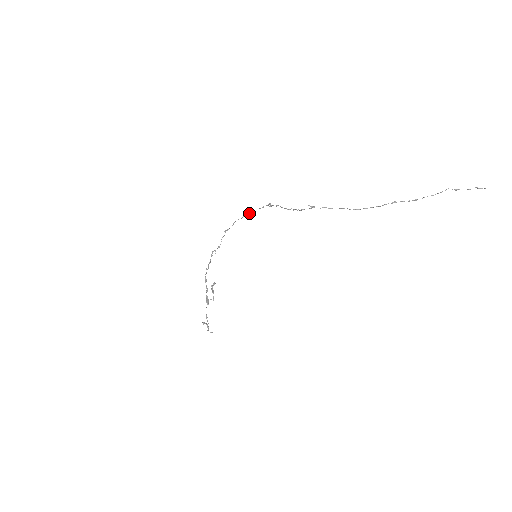
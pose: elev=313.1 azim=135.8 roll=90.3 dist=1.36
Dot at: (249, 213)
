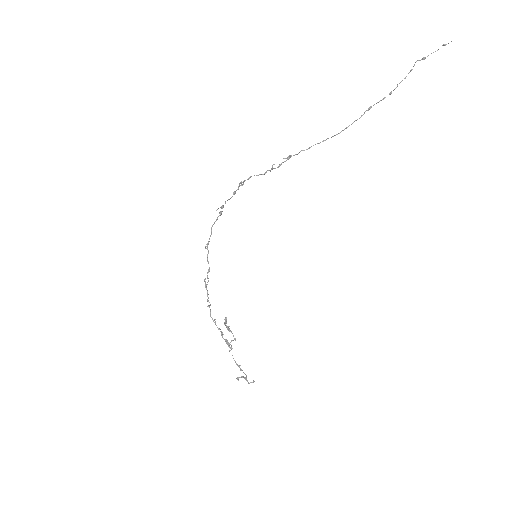
Dot at: occluded
